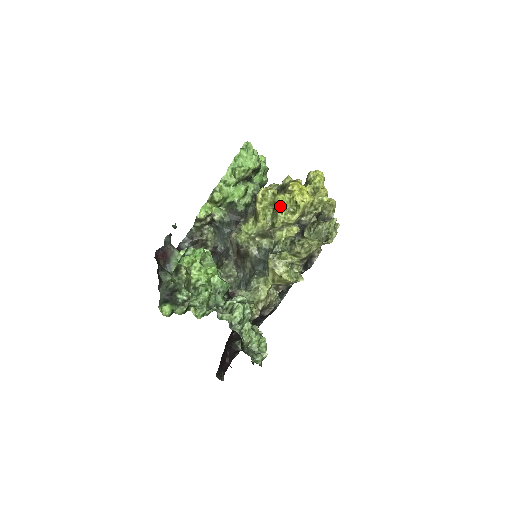
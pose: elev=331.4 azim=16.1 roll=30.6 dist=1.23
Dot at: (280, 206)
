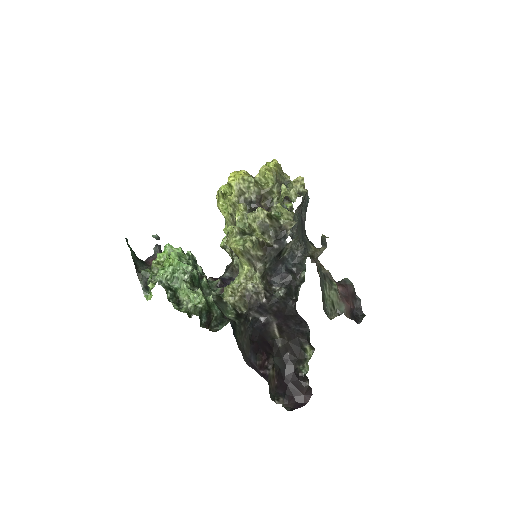
Dot at: (226, 195)
